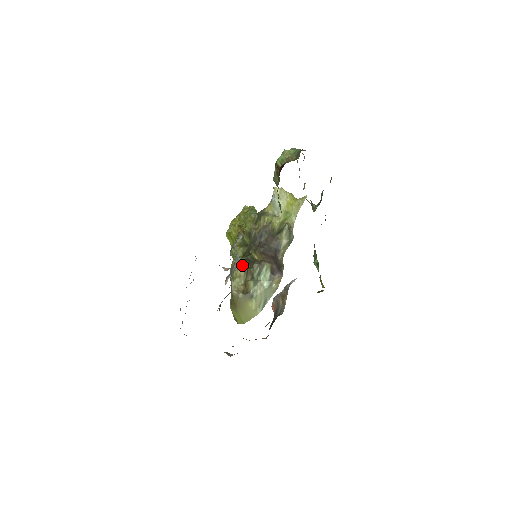
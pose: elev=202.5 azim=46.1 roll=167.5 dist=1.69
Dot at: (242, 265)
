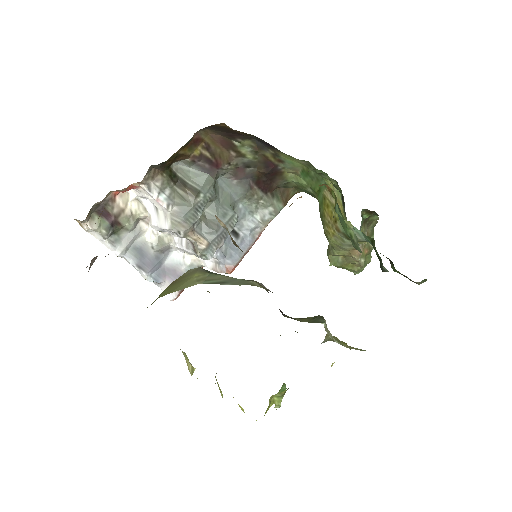
Dot at: occluded
